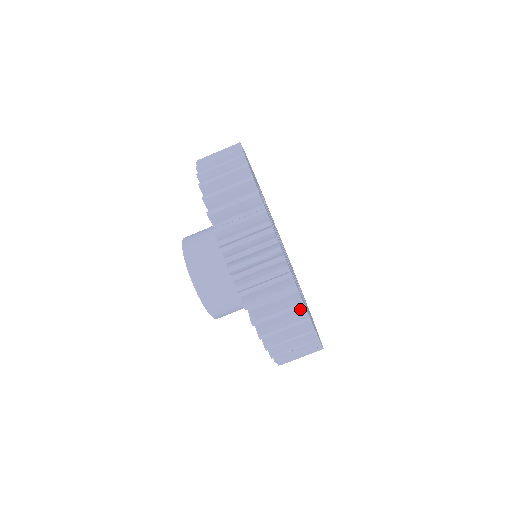
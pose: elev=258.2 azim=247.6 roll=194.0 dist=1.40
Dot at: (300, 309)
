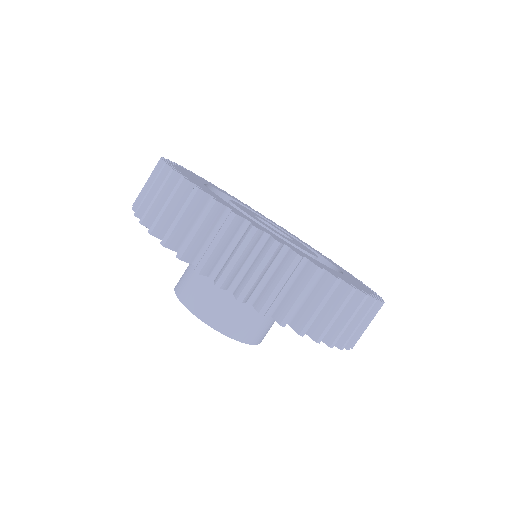
Dot at: occluded
